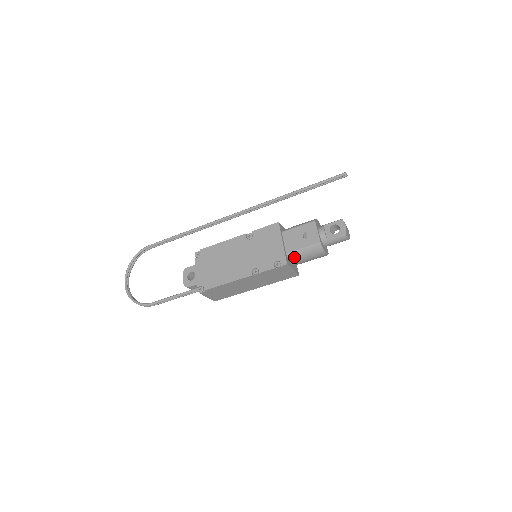
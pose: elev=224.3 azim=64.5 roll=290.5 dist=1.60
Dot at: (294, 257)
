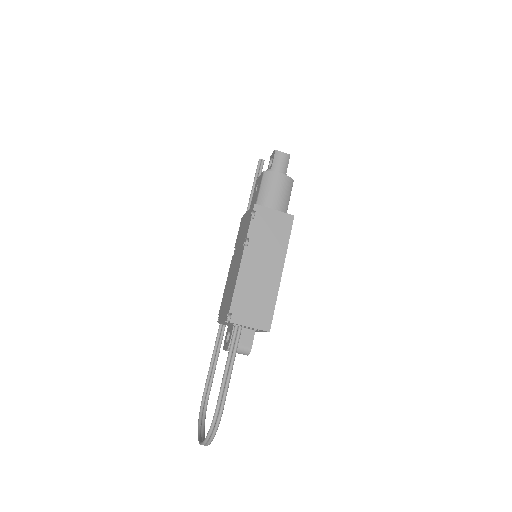
Dot at: (262, 203)
